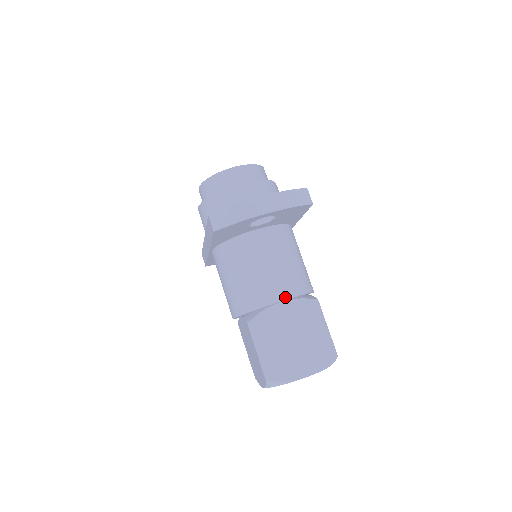
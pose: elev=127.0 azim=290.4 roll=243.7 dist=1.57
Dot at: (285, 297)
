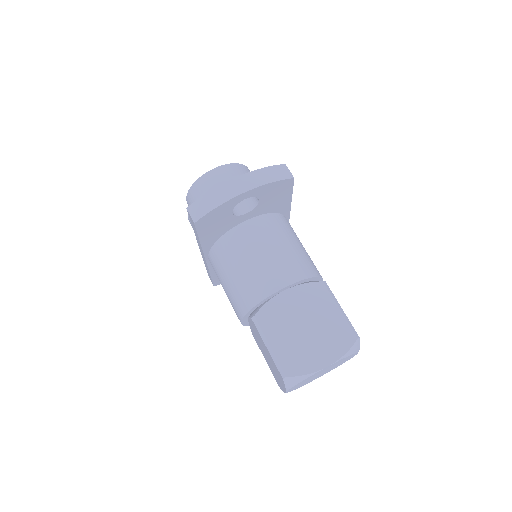
Dot at: (287, 283)
